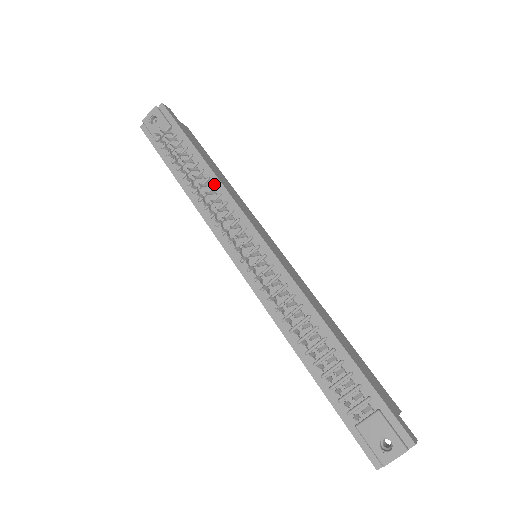
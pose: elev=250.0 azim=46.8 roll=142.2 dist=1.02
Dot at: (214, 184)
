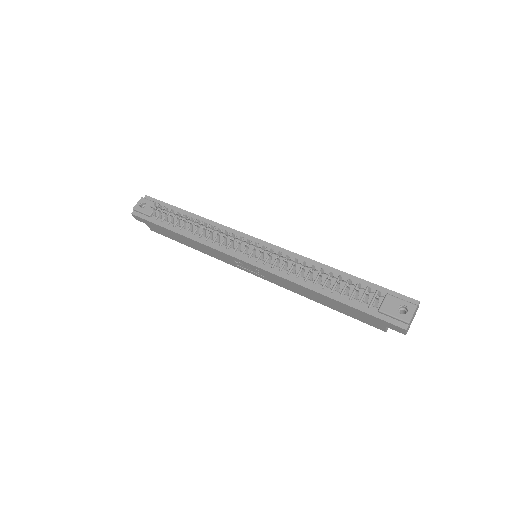
Dot at: (208, 224)
